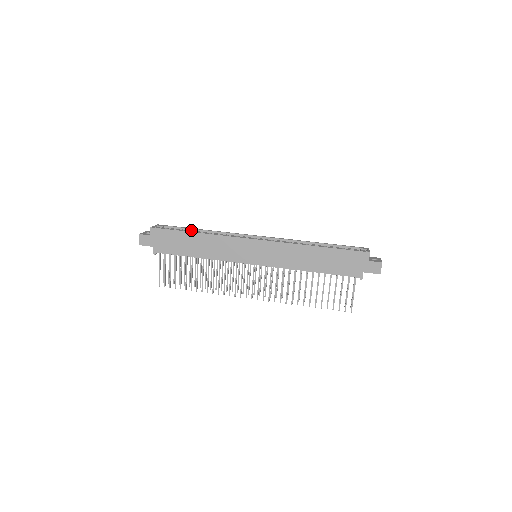
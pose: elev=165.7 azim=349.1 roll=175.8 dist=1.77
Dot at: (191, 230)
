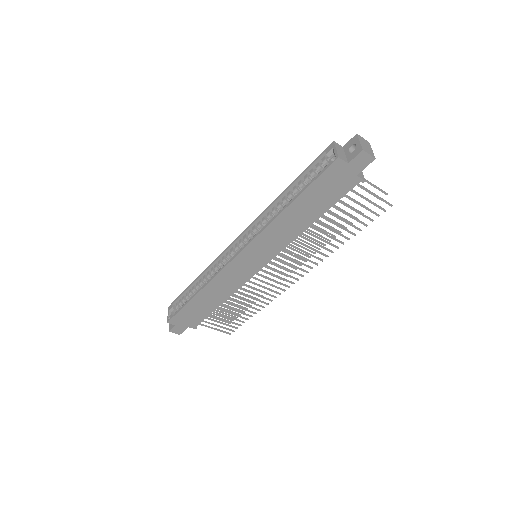
Dot at: (191, 288)
